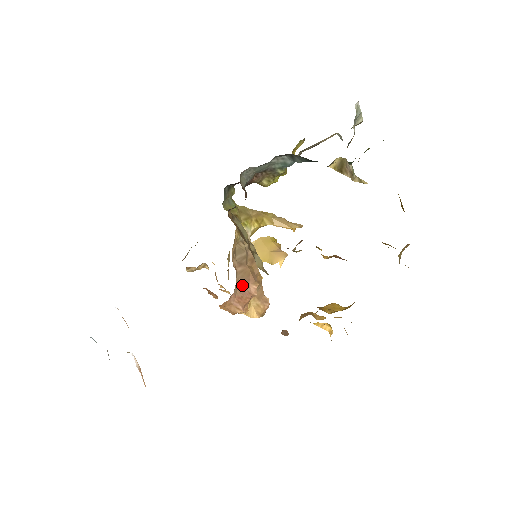
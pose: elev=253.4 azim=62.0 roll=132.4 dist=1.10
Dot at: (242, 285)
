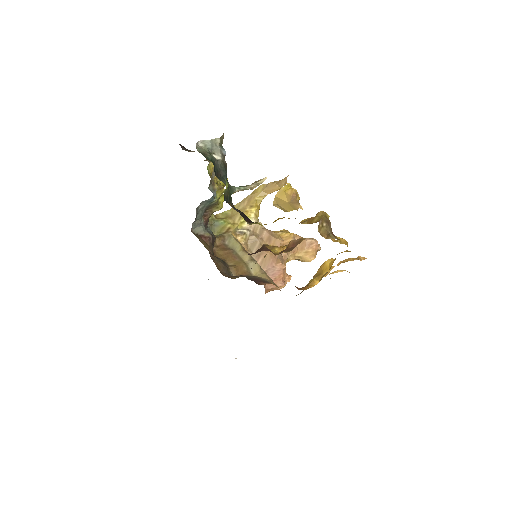
Dot at: (269, 271)
